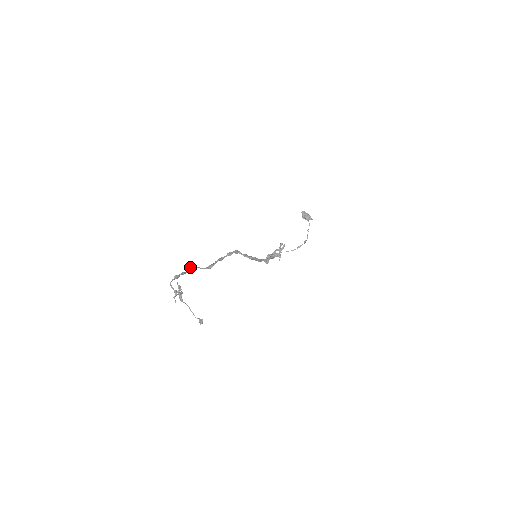
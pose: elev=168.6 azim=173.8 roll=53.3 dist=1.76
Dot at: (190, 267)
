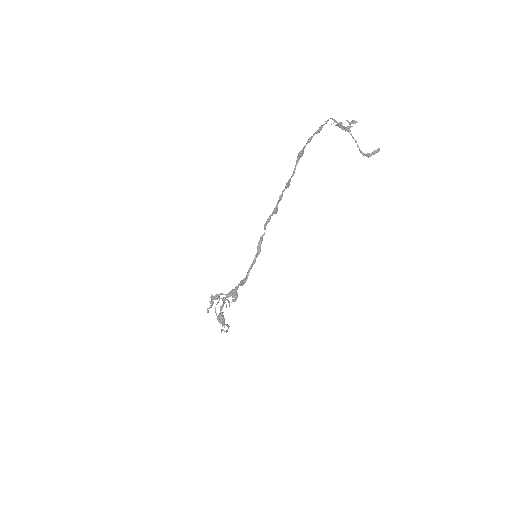
Dot at: (302, 151)
